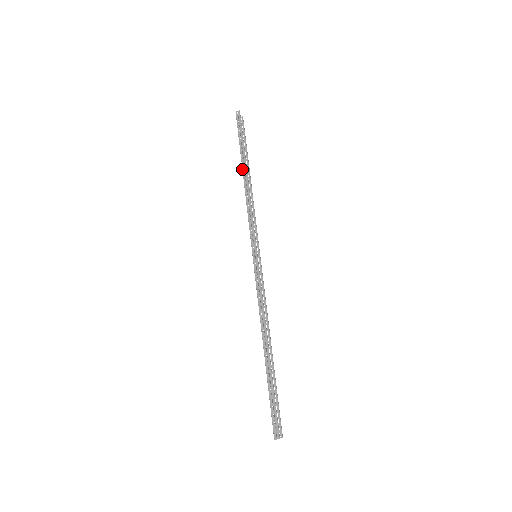
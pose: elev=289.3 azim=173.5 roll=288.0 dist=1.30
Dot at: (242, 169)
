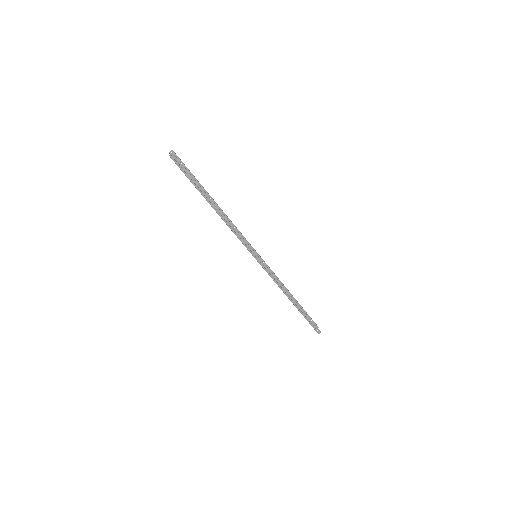
Dot at: occluded
